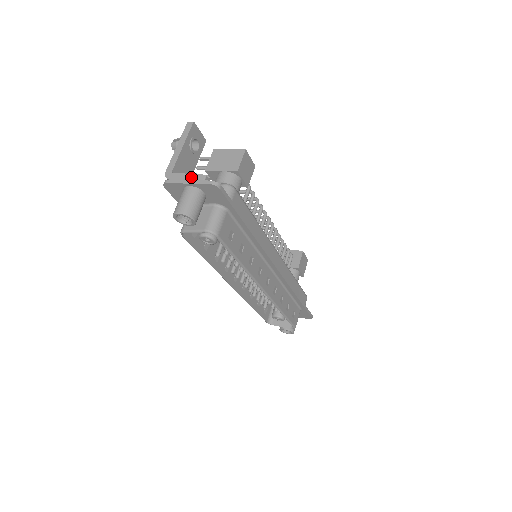
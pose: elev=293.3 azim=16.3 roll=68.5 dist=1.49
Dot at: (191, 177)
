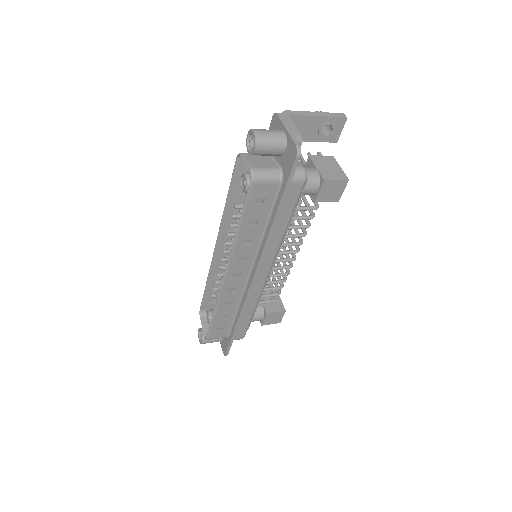
Dot at: (294, 129)
